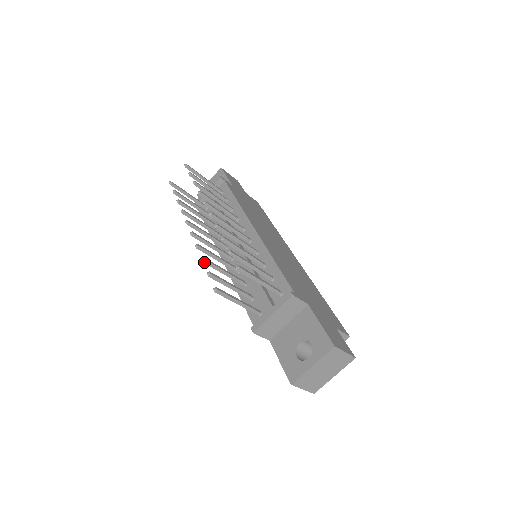
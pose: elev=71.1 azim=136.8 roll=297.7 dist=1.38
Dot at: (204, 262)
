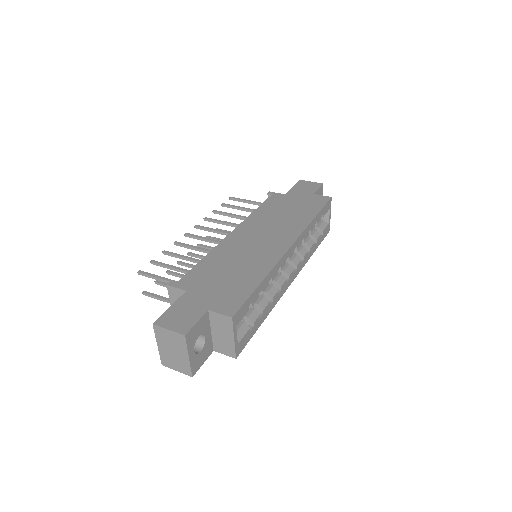
Dot at: (169, 274)
